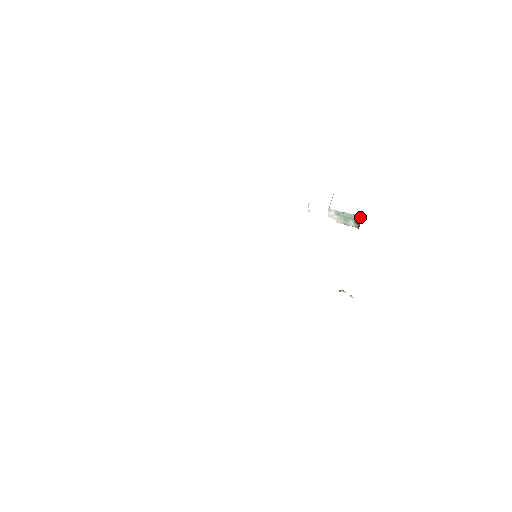
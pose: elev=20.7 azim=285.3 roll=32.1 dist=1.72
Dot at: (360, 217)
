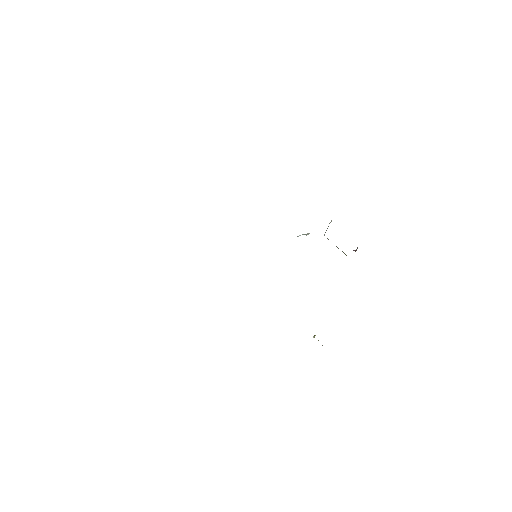
Dot at: occluded
